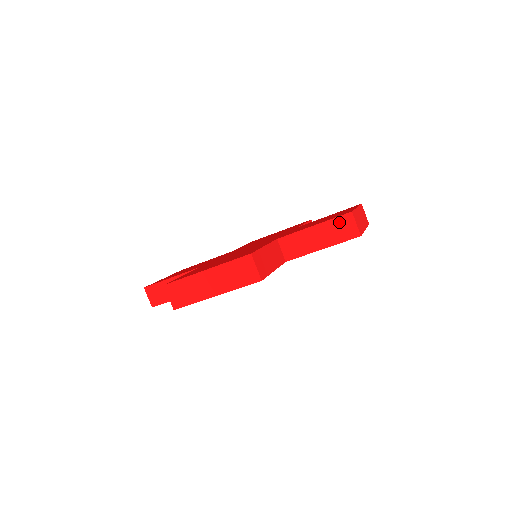
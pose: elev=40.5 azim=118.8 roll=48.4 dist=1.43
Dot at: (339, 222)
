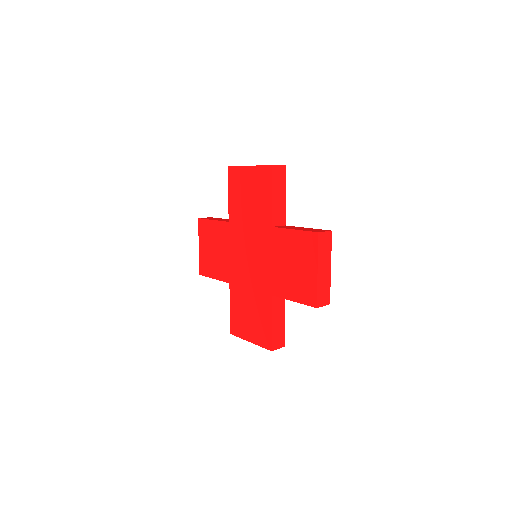
Dot at: occluded
